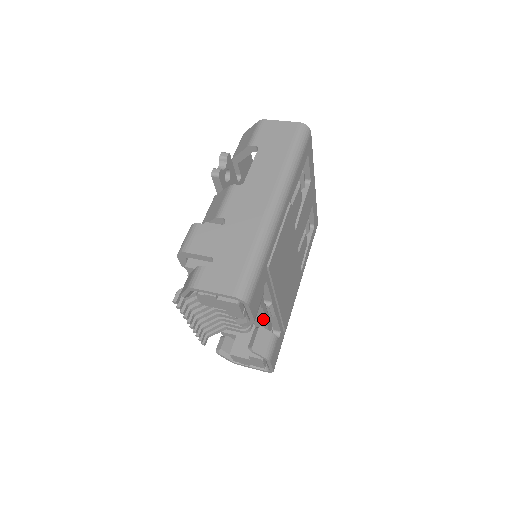
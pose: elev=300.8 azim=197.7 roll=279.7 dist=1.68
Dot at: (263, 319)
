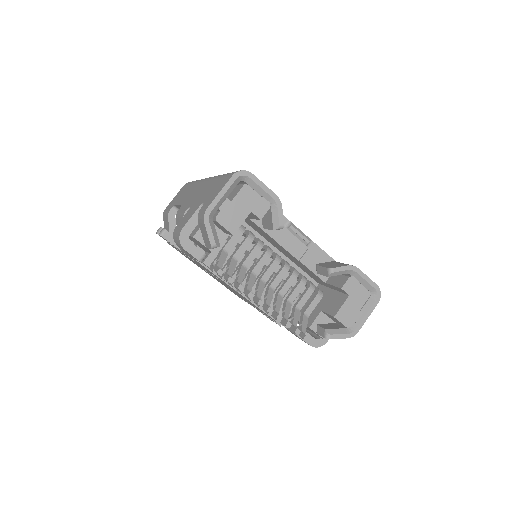
Dot at: (307, 250)
